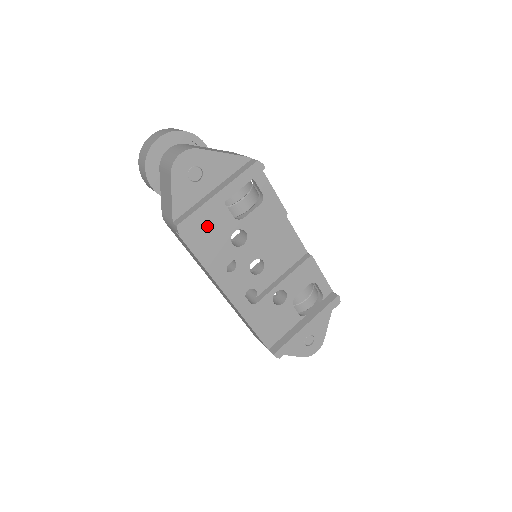
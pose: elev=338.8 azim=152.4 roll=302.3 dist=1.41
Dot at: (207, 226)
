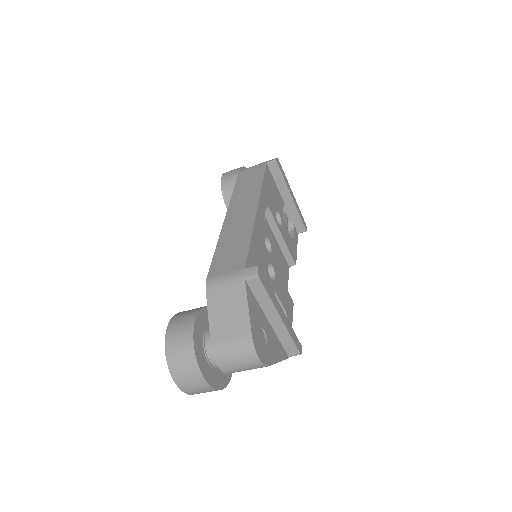
Dot at: (274, 189)
